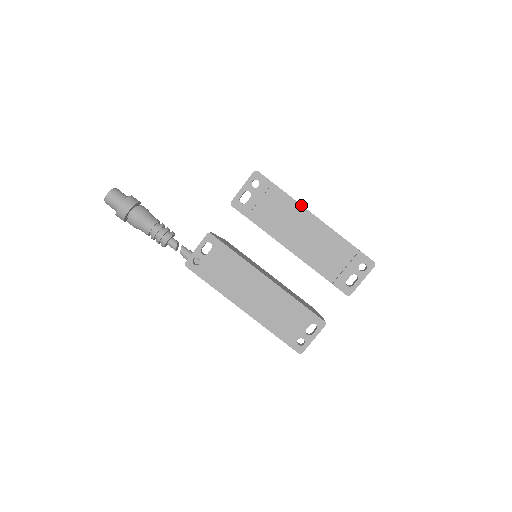
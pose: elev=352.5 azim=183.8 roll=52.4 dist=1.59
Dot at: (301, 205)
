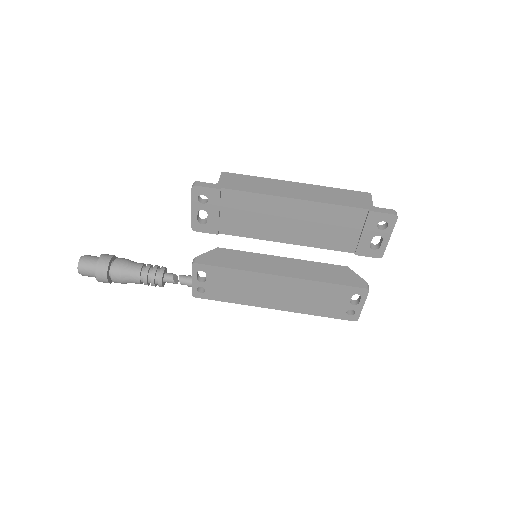
Dot at: (269, 195)
